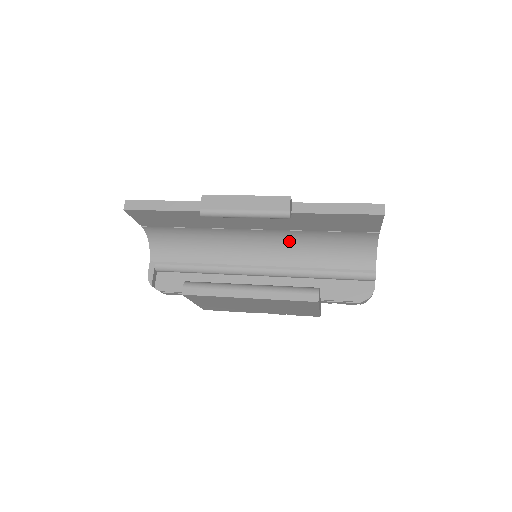
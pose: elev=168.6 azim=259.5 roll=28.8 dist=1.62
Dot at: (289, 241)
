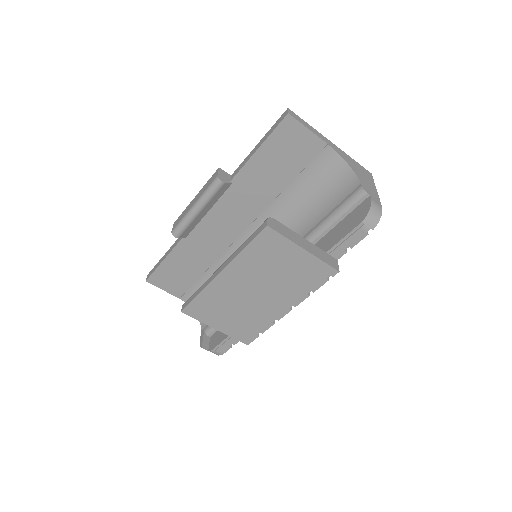
Dot at: occluded
